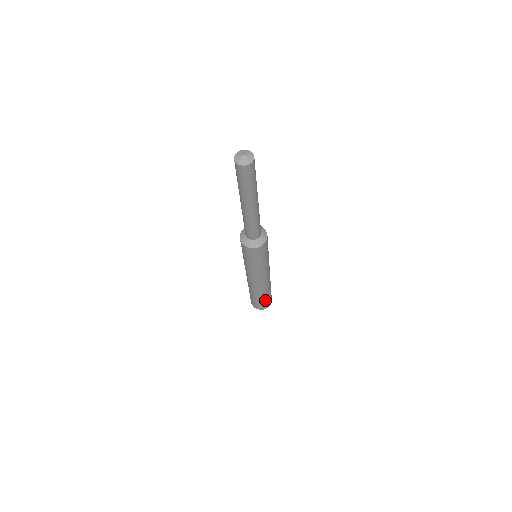
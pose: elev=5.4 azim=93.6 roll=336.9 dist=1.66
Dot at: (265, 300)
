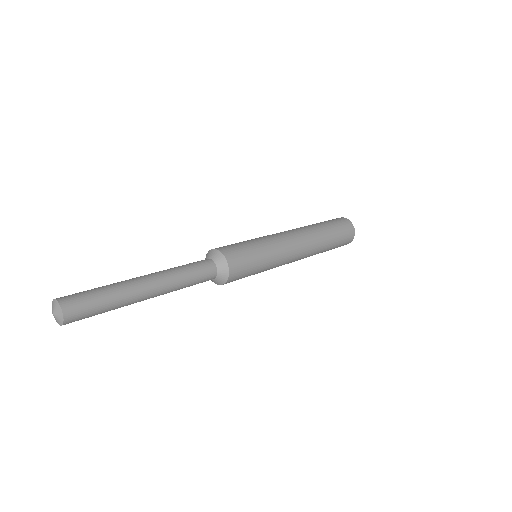
Dot at: occluded
